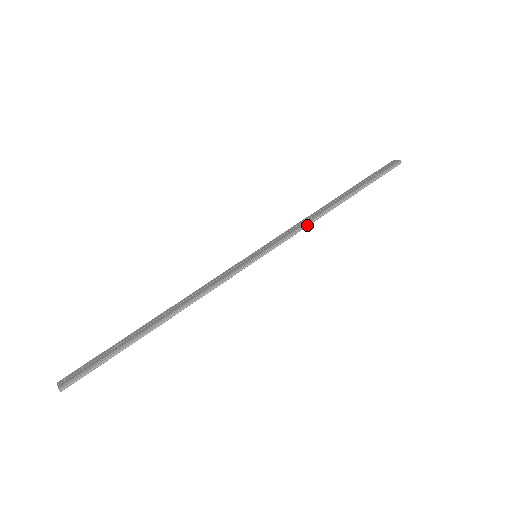
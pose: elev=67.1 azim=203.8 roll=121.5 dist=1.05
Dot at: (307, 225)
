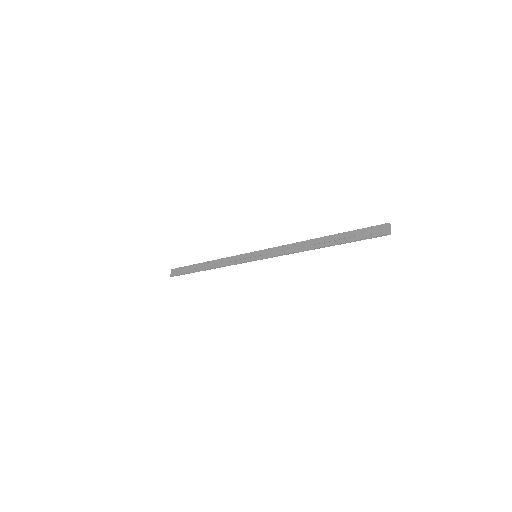
Dot at: occluded
